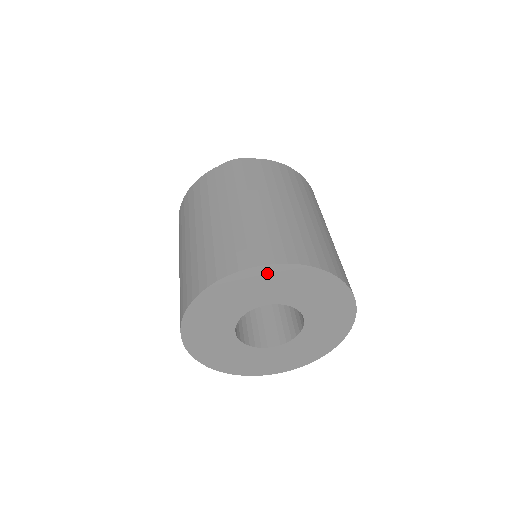
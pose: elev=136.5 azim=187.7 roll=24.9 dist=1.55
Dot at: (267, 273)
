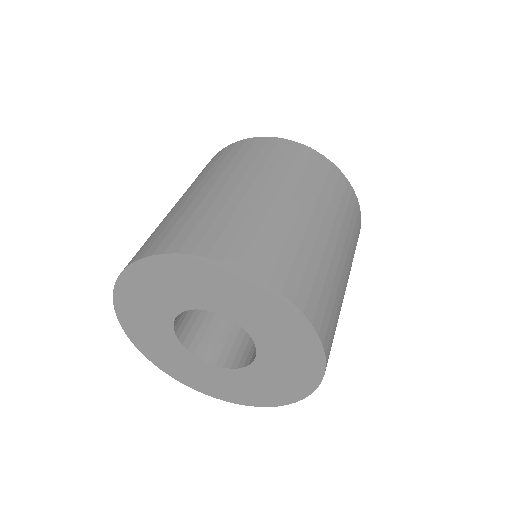
Dot at: (264, 293)
